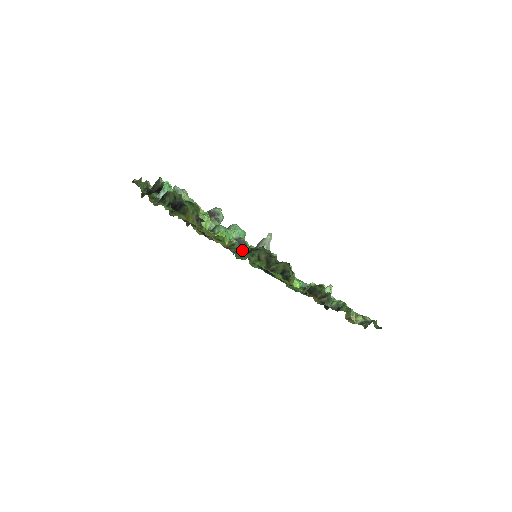
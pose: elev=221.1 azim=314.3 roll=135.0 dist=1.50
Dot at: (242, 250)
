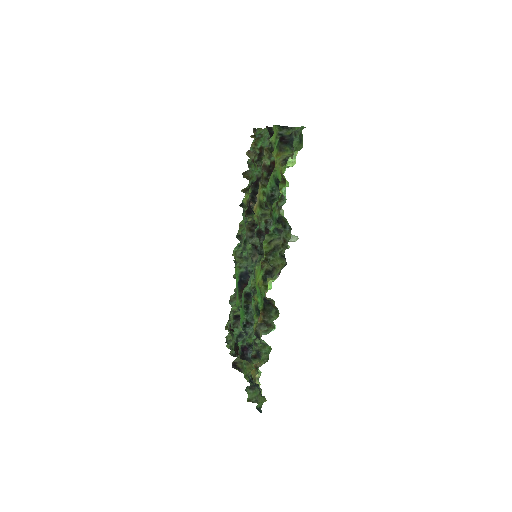
Dot at: (280, 210)
